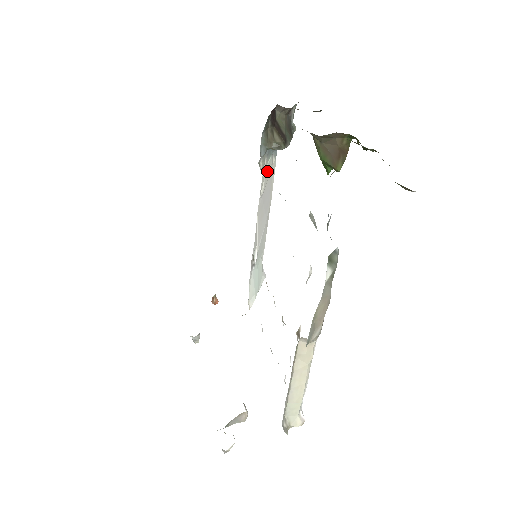
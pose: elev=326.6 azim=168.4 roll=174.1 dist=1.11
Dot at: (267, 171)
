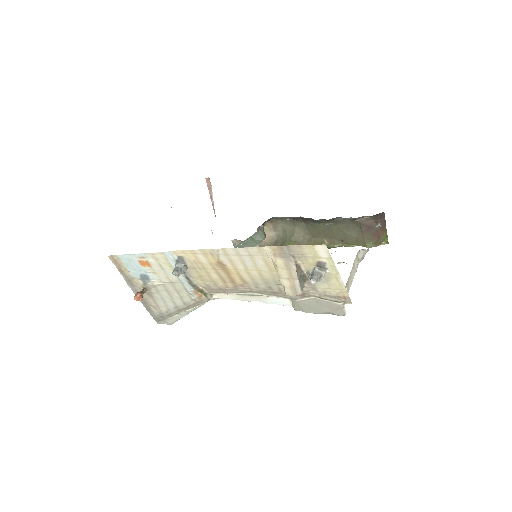
Dot at: occluded
